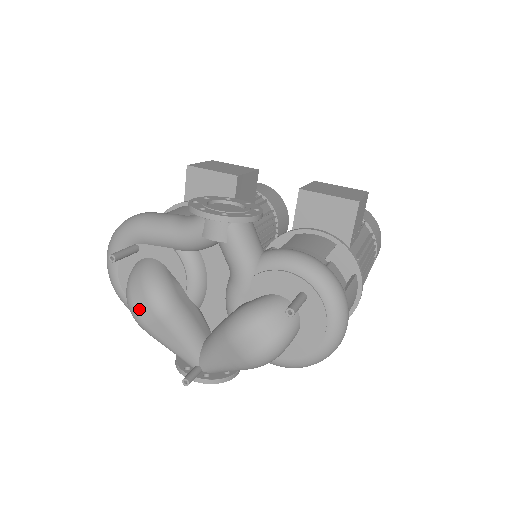
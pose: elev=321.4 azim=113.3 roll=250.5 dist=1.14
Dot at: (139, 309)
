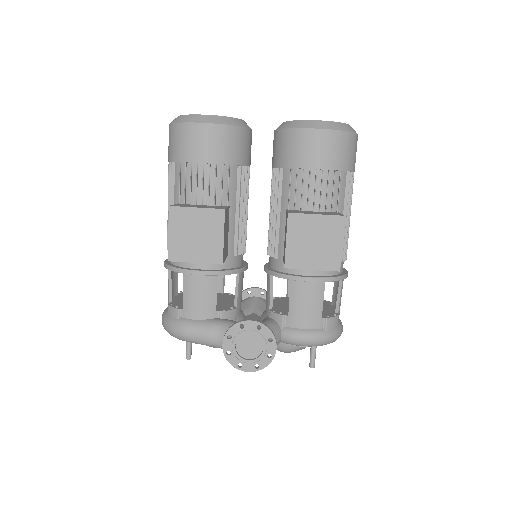
Dot at: occluded
